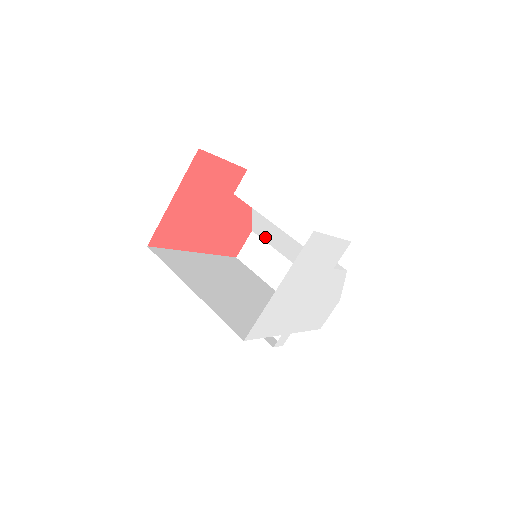
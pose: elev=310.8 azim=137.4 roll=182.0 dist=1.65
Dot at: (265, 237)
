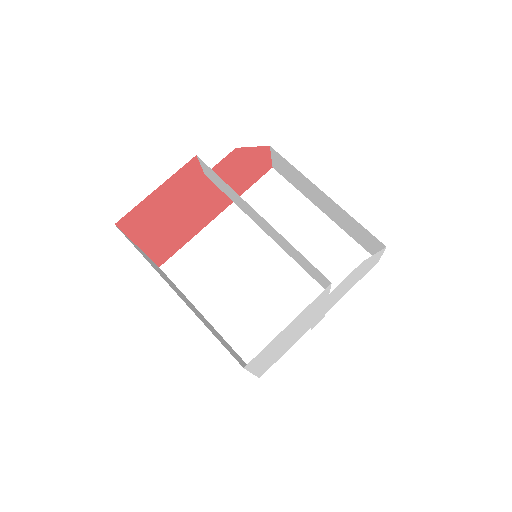
Dot at: occluded
